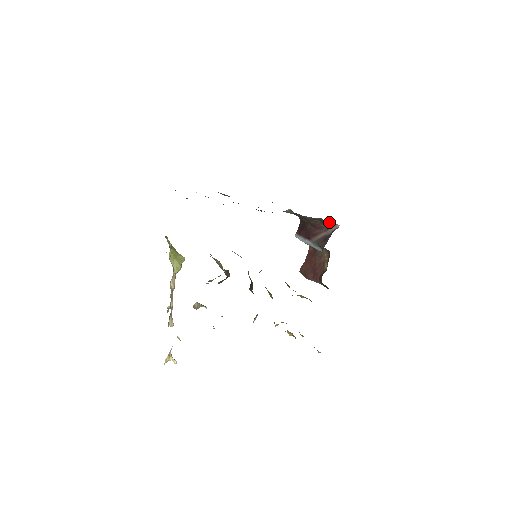
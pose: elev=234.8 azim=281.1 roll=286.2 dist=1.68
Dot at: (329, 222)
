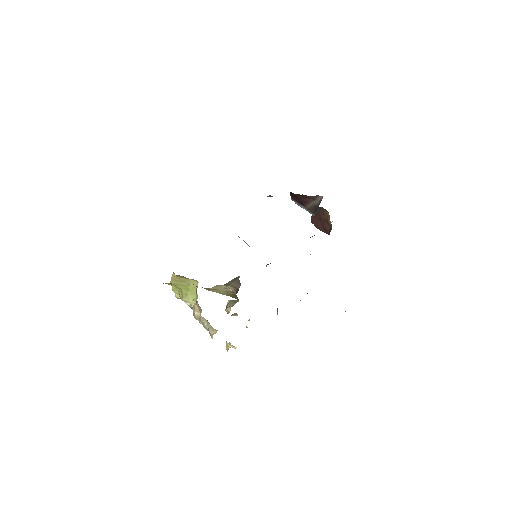
Dot at: occluded
